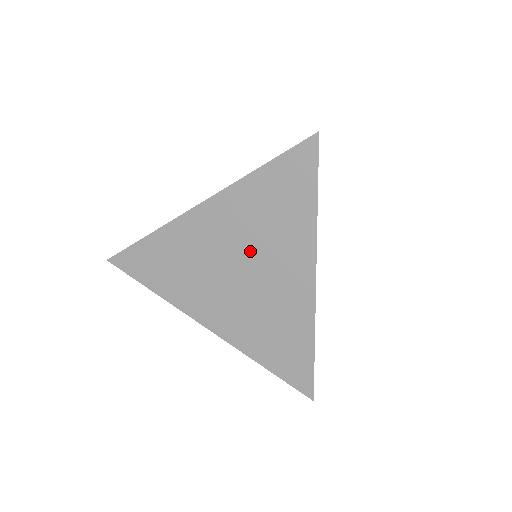
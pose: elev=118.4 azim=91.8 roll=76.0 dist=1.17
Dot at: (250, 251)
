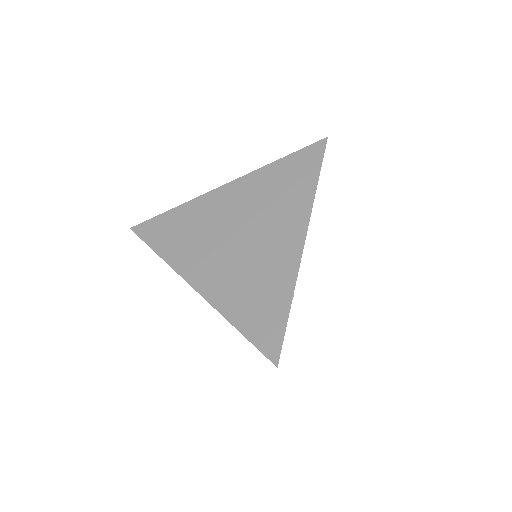
Dot at: (254, 219)
